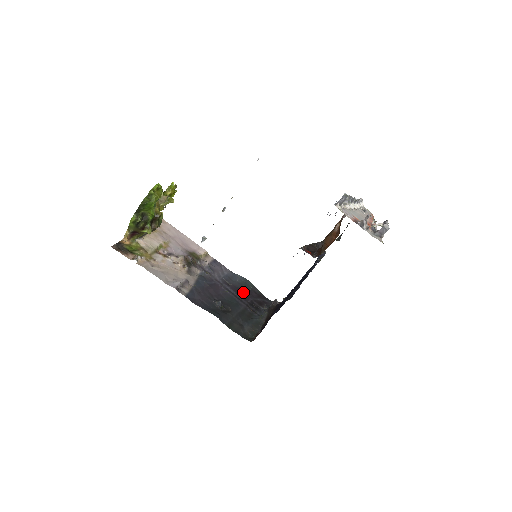
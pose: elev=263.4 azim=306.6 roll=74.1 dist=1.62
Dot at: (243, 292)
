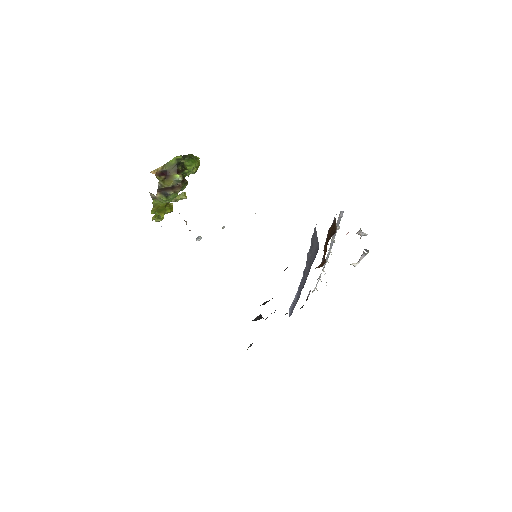
Dot at: occluded
